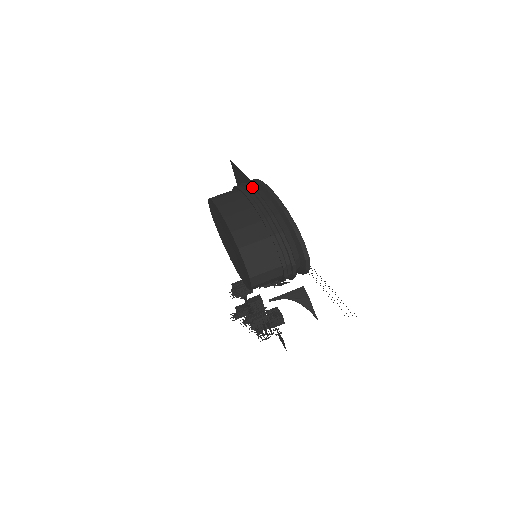
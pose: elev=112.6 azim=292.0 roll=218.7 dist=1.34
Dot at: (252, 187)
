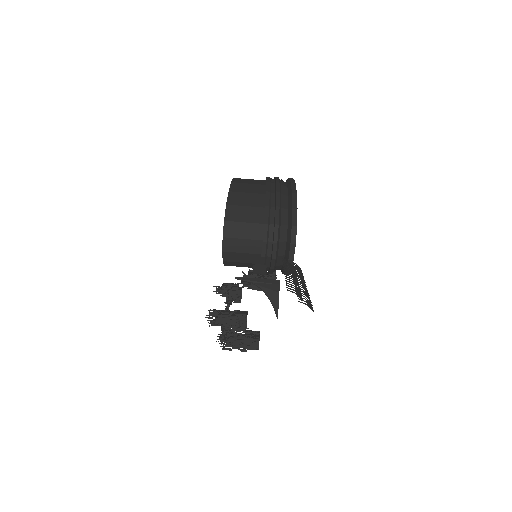
Dot at: occluded
